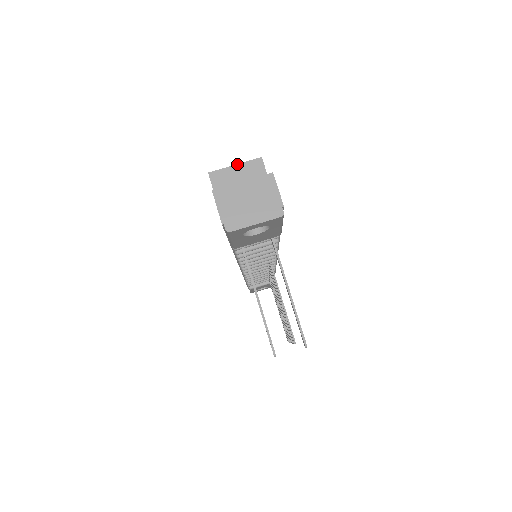
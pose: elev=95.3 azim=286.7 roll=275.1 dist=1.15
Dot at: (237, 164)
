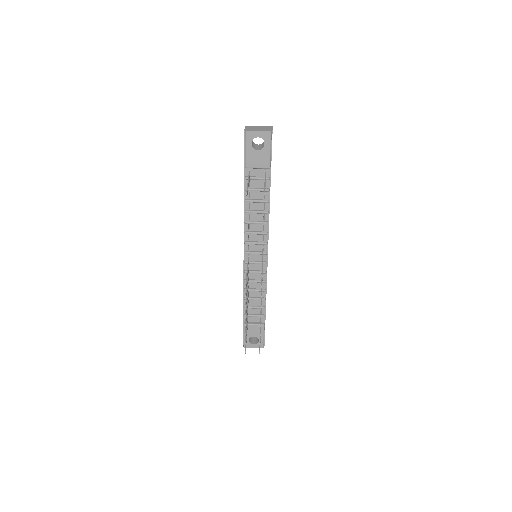
Dot at: occluded
